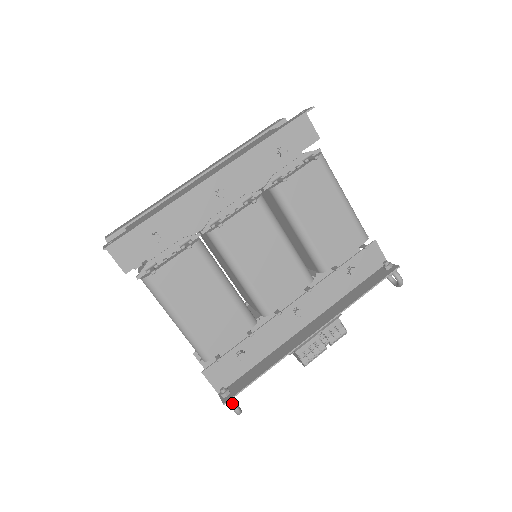
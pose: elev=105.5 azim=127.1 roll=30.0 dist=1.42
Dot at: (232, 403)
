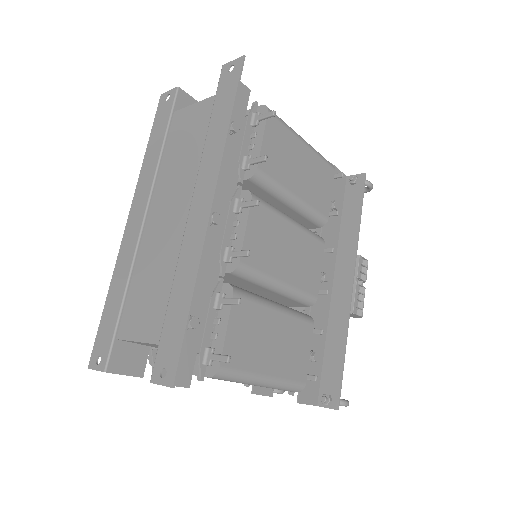
Dot at: (341, 402)
